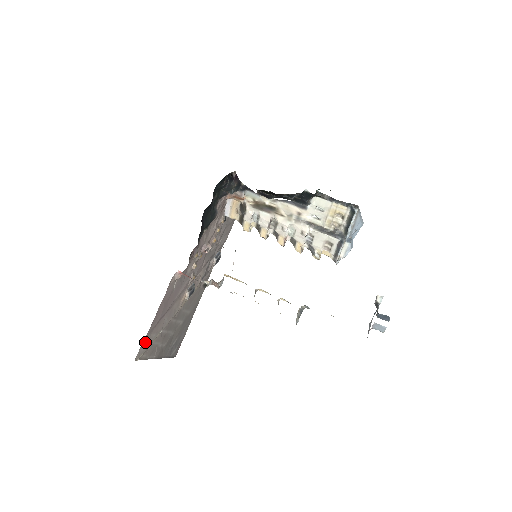
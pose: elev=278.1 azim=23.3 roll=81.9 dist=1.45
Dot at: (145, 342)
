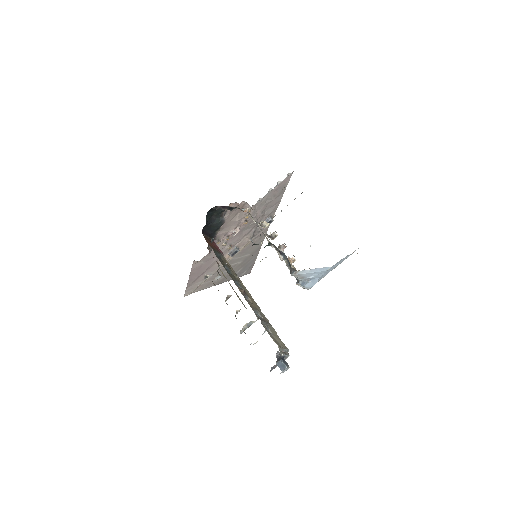
Dot at: (189, 288)
